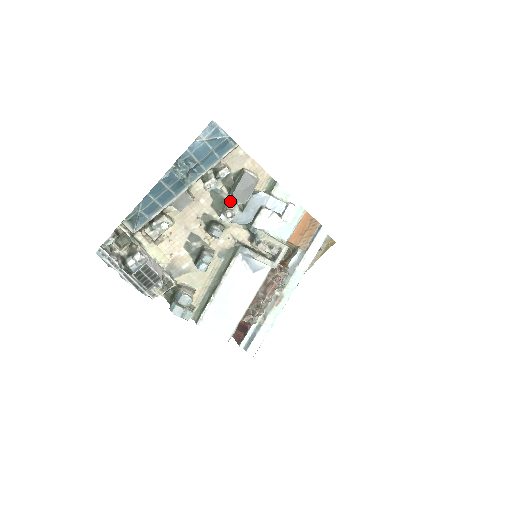
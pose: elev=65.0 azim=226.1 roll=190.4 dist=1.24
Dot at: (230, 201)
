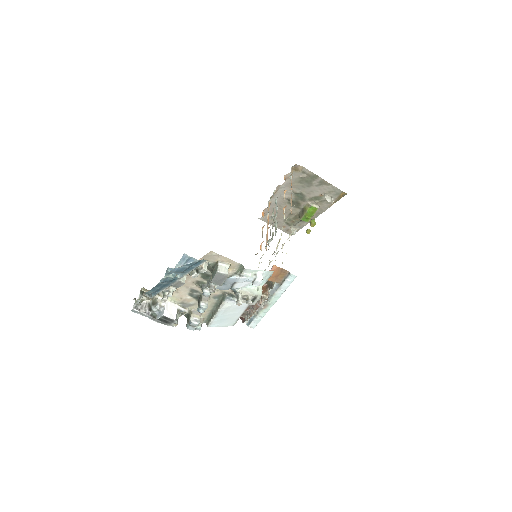
Dot at: occluded
